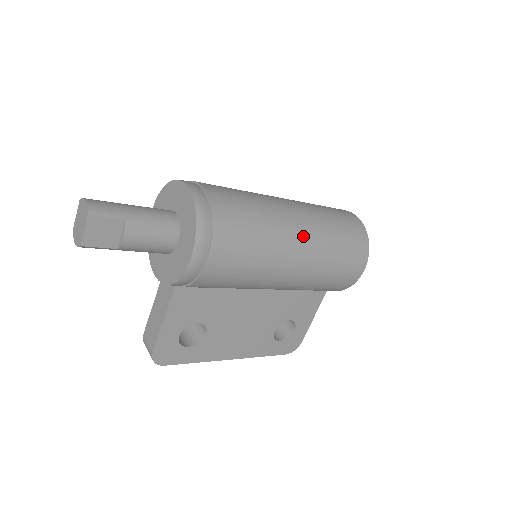
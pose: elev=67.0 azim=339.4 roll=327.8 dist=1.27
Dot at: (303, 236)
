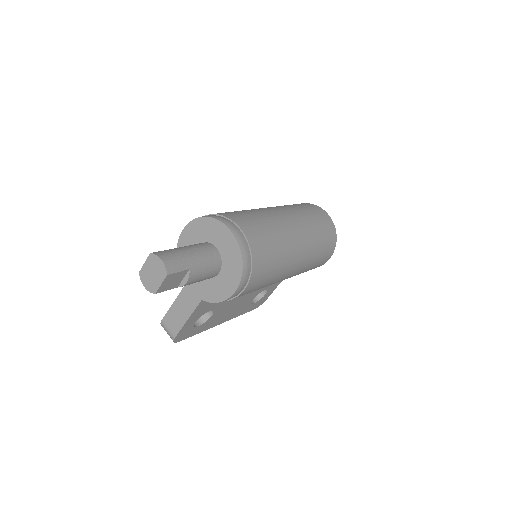
Dot at: (301, 250)
